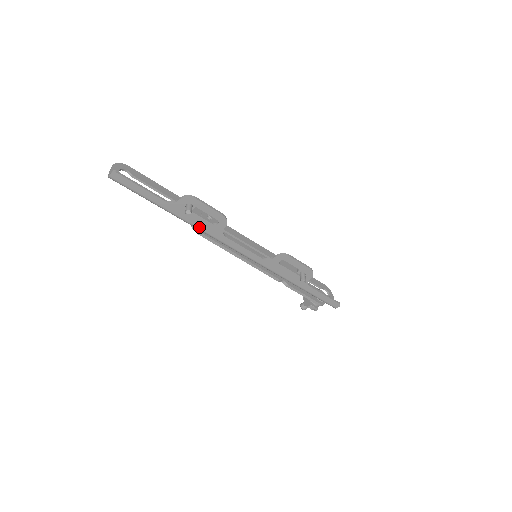
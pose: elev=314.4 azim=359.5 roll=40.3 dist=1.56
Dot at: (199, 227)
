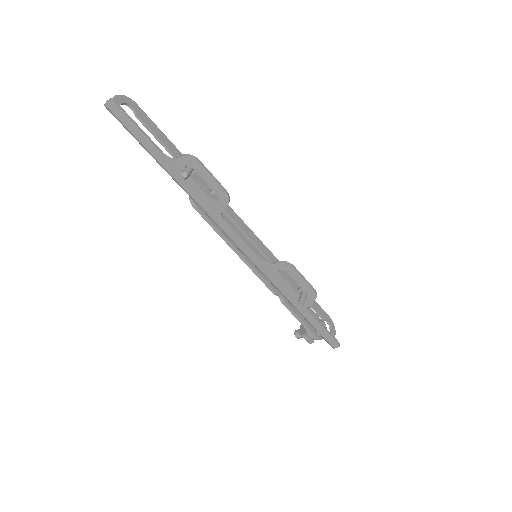
Dot at: (195, 199)
